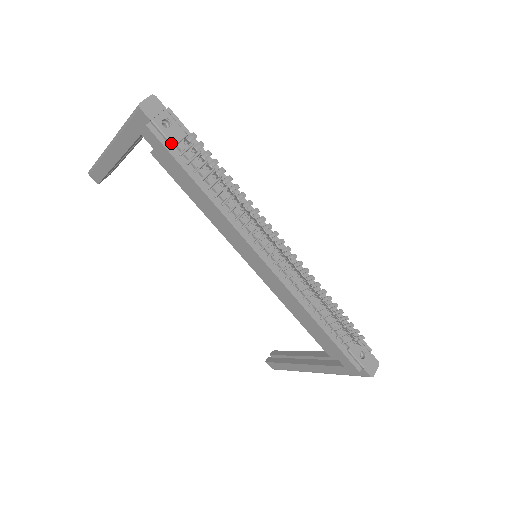
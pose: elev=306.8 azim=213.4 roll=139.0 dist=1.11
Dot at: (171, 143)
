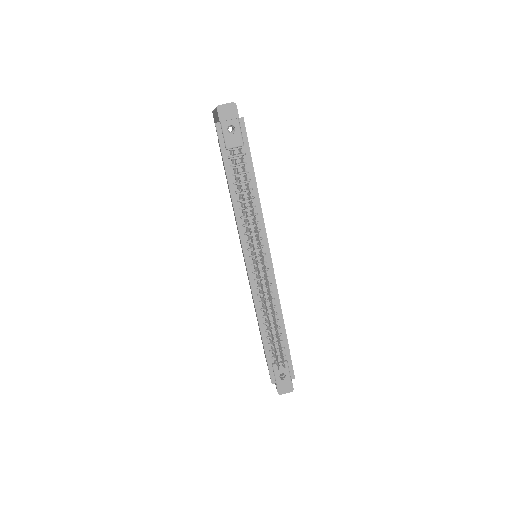
Dot at: (226, 146)
